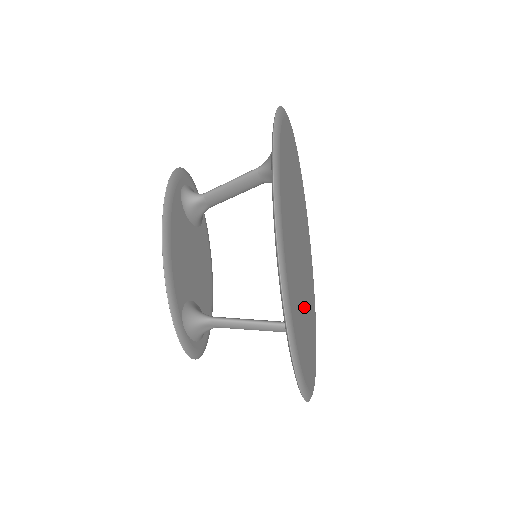
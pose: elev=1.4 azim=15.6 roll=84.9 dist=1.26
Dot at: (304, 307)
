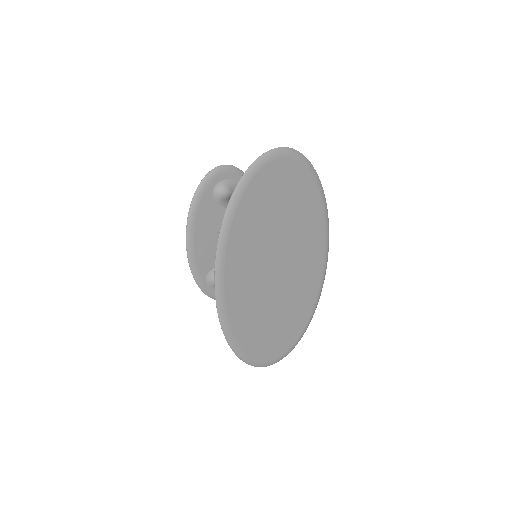
Dot at: (275, 309)
